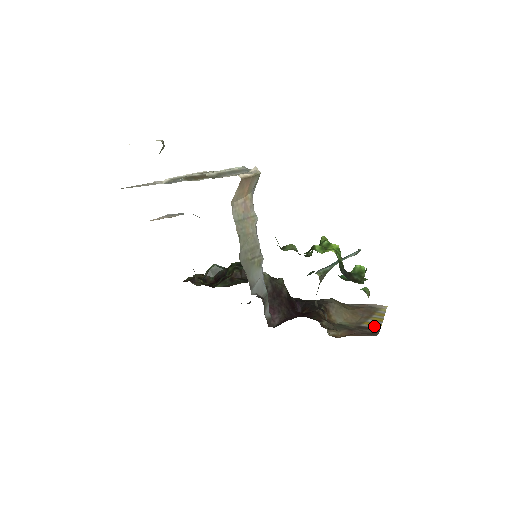
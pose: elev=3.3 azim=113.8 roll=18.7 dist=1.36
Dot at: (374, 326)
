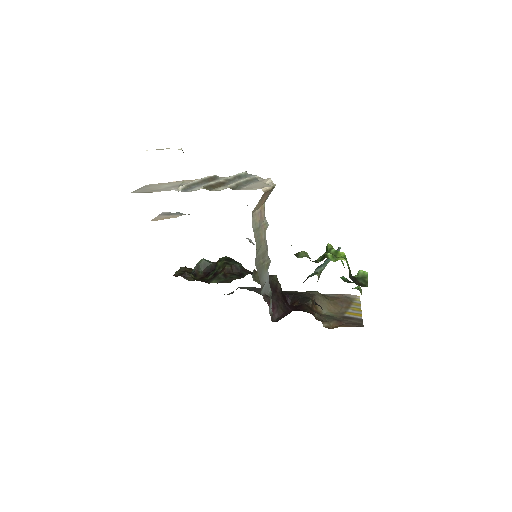
Dot at: (356, 316)
